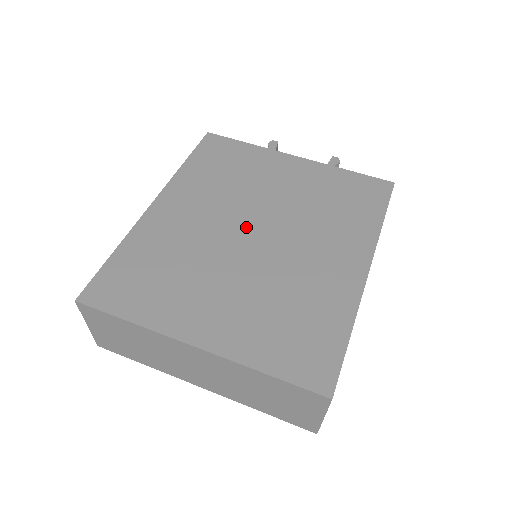
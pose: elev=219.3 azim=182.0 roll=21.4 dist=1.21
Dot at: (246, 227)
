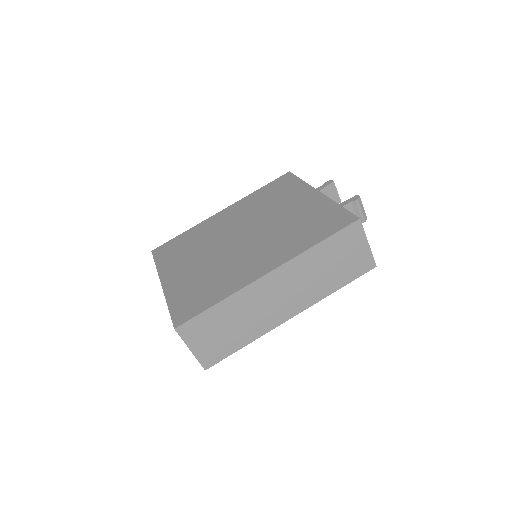
Dot at: (242, 232)
